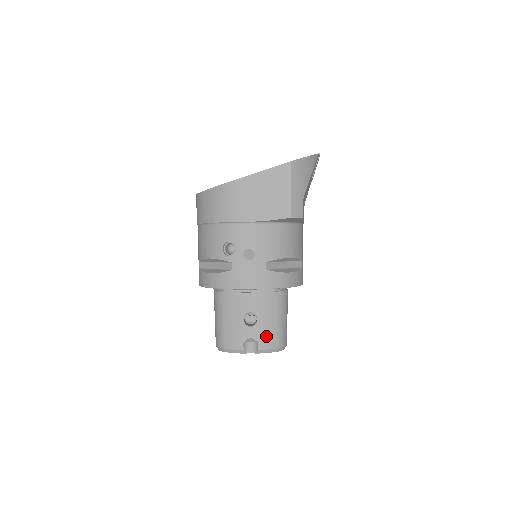
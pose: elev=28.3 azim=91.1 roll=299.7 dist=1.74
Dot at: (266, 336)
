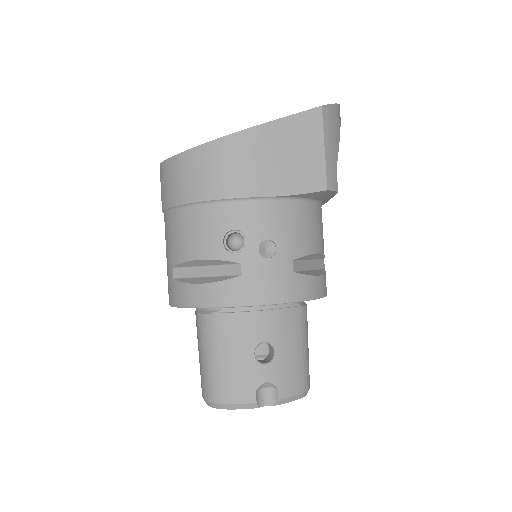
Dot at: (288, 376)
